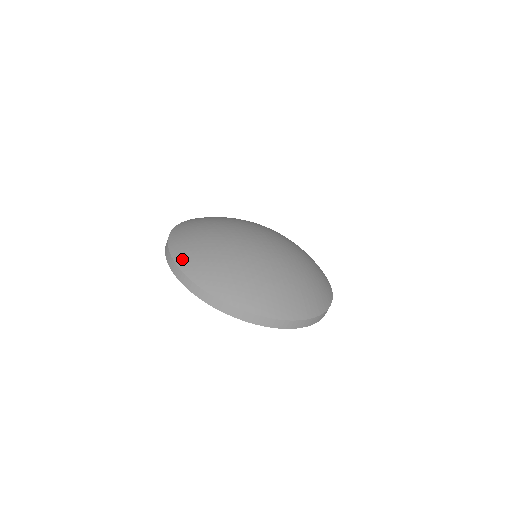
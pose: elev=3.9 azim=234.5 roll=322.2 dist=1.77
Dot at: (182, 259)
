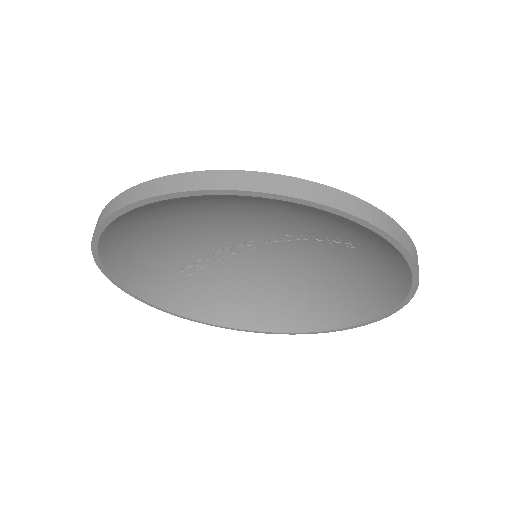
Dot at: occluded
